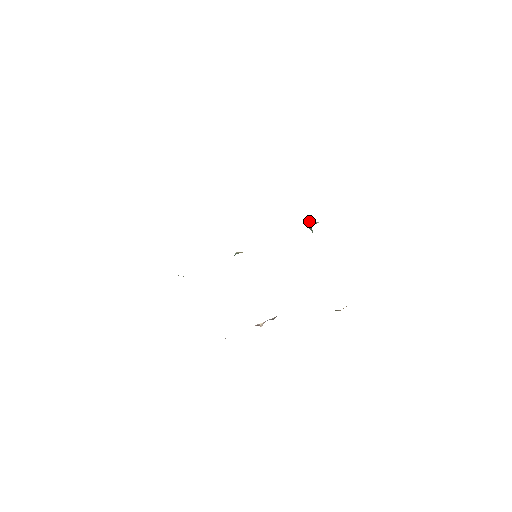
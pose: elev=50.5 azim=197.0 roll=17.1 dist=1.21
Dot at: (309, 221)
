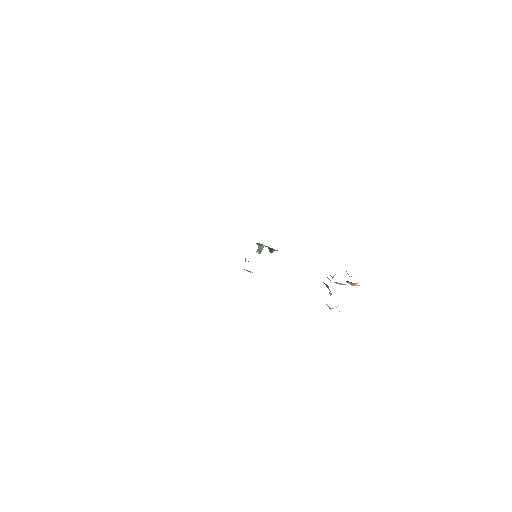
Dot at: (256, 251)
